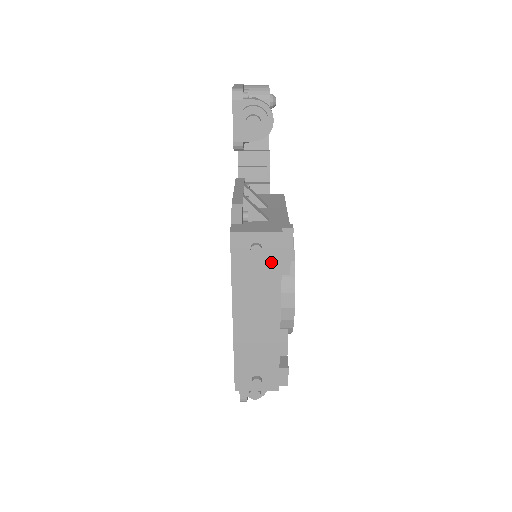
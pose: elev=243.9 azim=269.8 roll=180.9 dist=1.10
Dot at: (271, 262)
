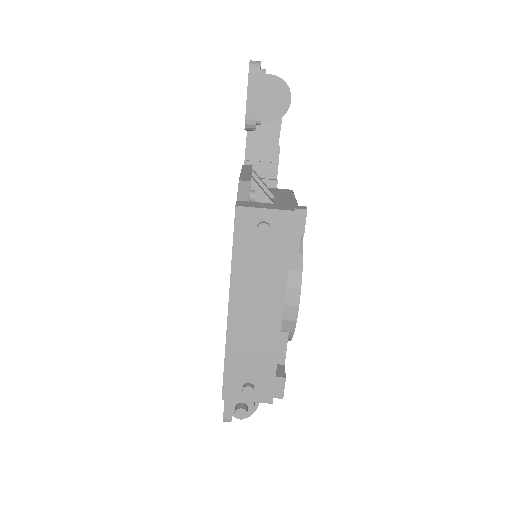
Dot at: (279, 246)
